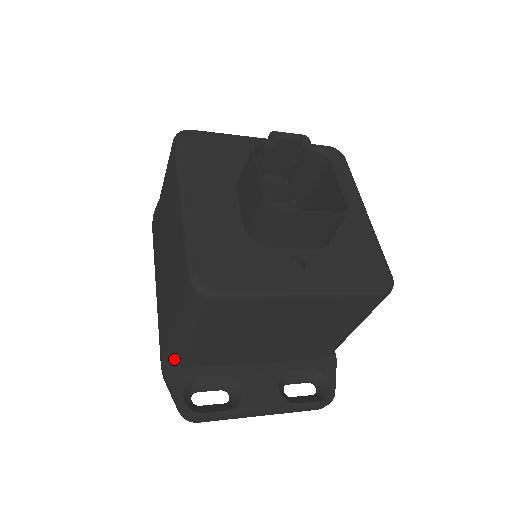
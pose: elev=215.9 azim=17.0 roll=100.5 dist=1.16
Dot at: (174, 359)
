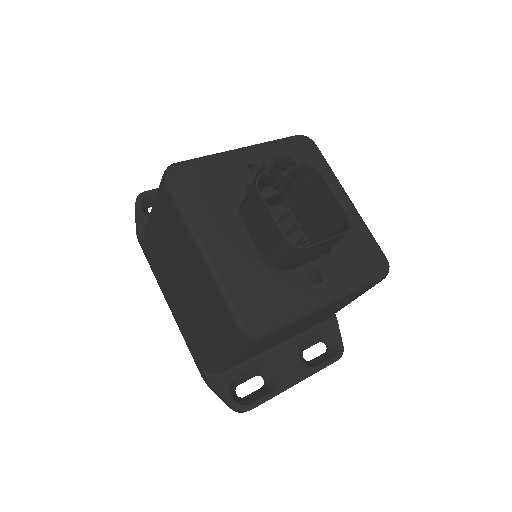
Dot at: (216, 371)
